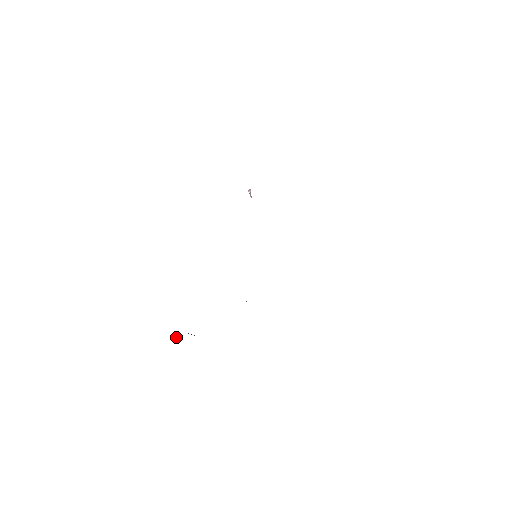
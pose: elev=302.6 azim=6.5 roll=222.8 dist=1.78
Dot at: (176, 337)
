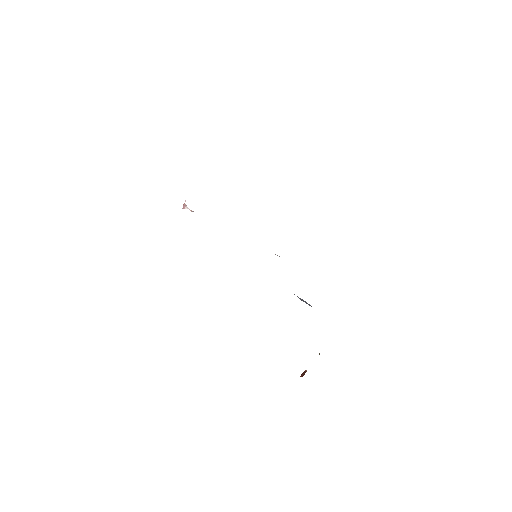
Dot at: occluded
